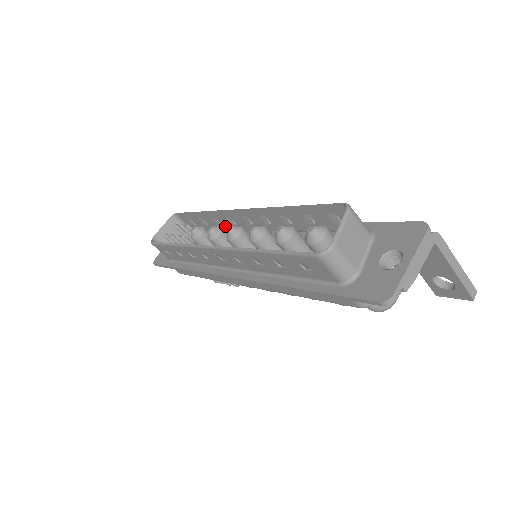
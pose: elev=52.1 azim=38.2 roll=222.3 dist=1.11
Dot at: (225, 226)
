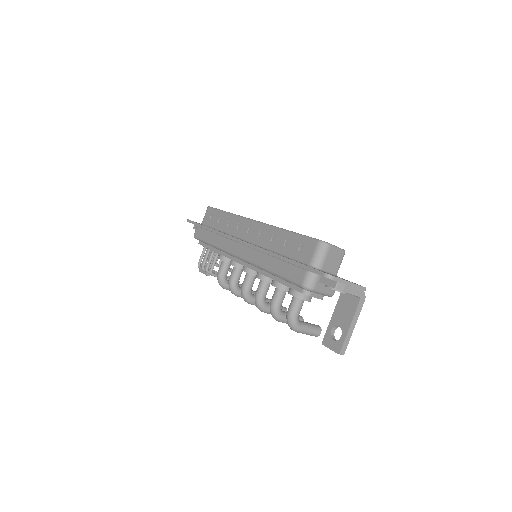
Dot at: occluded
